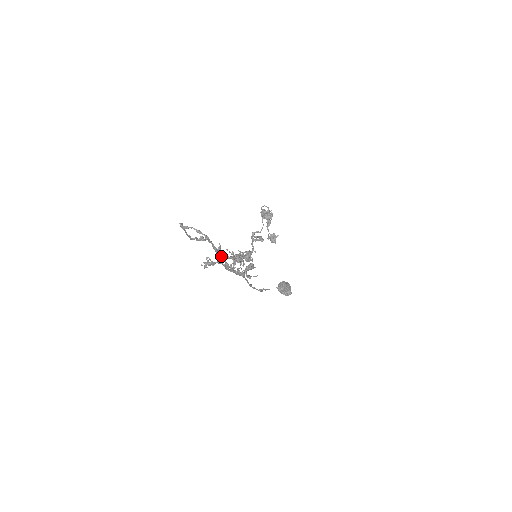
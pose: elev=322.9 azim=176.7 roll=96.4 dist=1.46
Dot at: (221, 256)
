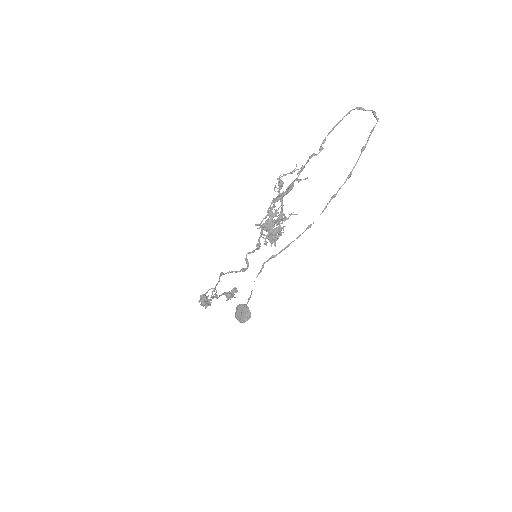
Dot at: occluded
